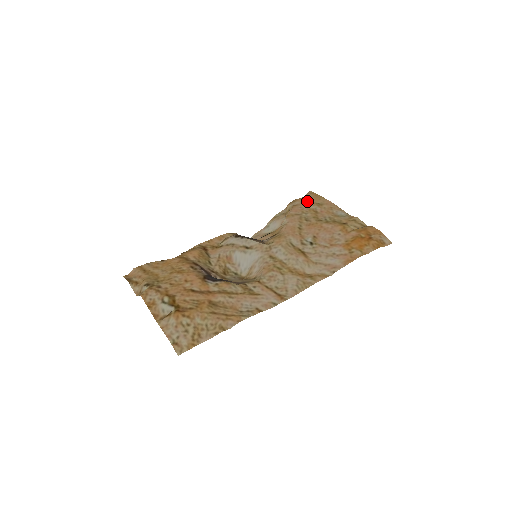
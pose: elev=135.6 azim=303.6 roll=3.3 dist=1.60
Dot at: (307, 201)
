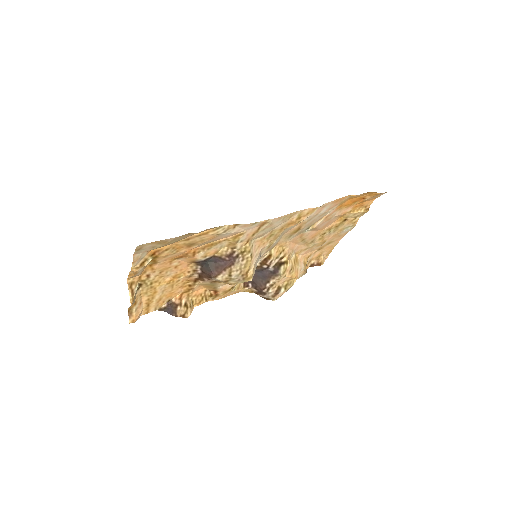
Dot at: (319, 250)
